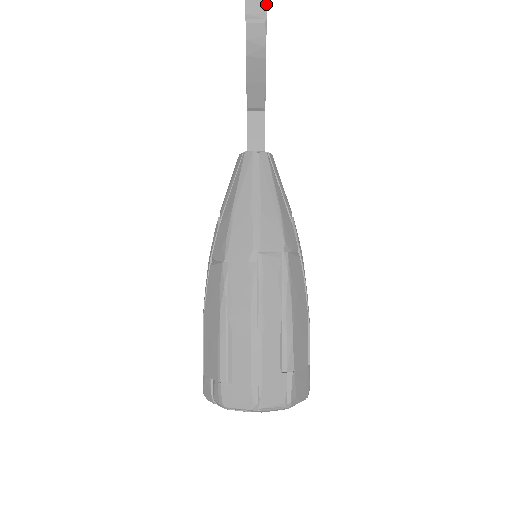
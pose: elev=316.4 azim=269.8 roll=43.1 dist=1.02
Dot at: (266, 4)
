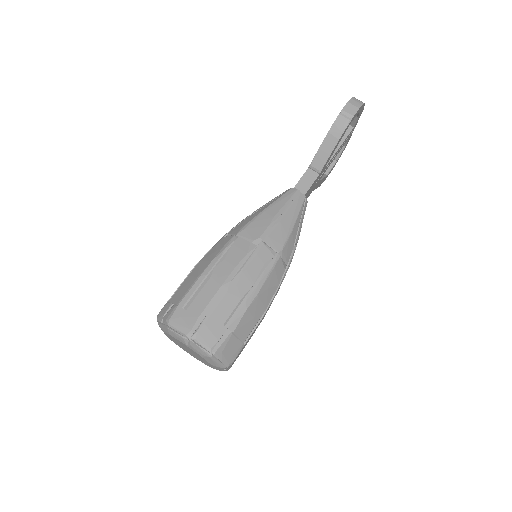
Dot at: (356, 112)
